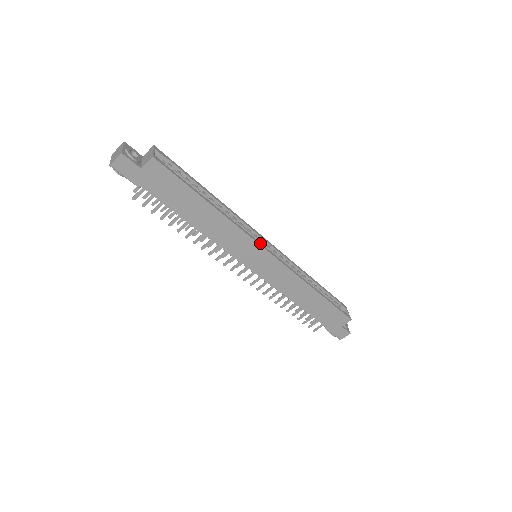
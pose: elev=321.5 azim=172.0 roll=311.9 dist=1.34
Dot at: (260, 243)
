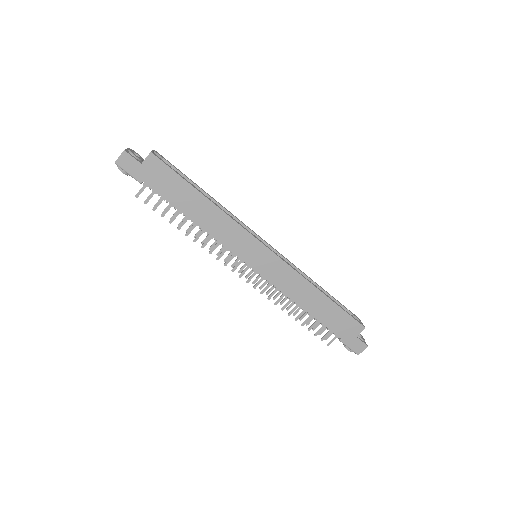
Dot at: (257, 238)
